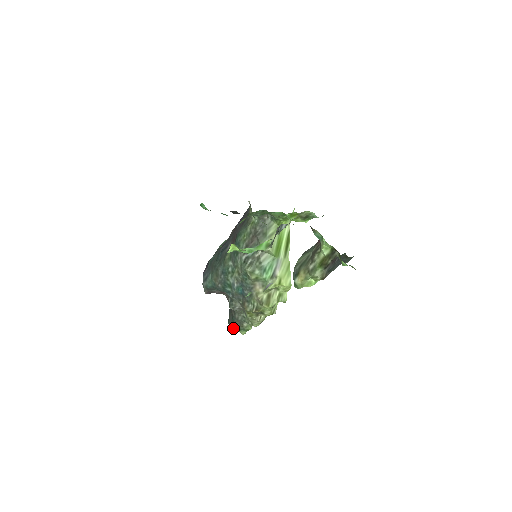
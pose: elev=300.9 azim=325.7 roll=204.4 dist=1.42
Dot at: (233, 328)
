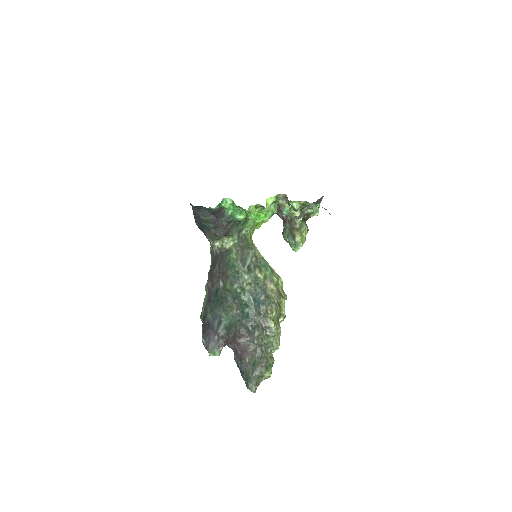
Dot at: (256, 385)
